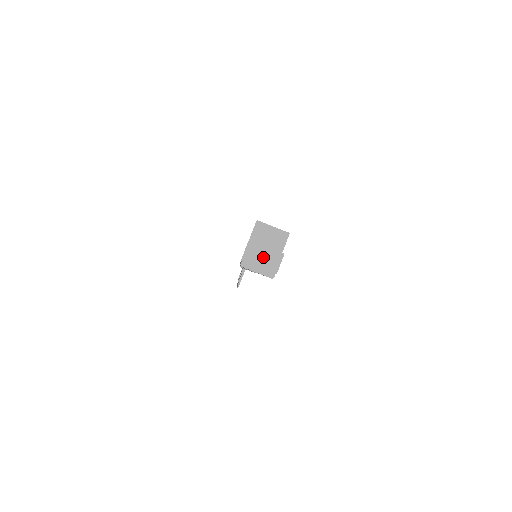
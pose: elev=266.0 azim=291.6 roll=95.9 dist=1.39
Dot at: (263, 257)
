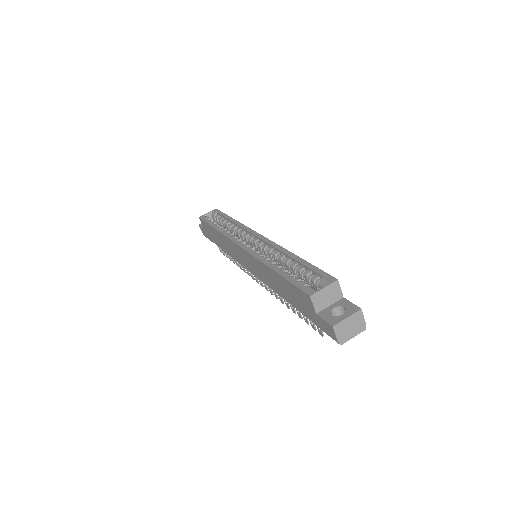
Dot at: (350, 325)
